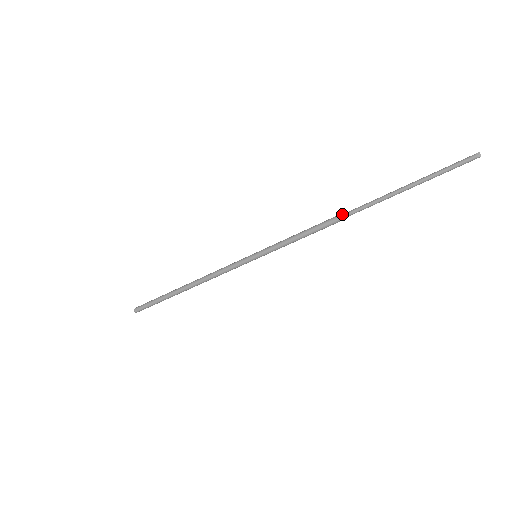
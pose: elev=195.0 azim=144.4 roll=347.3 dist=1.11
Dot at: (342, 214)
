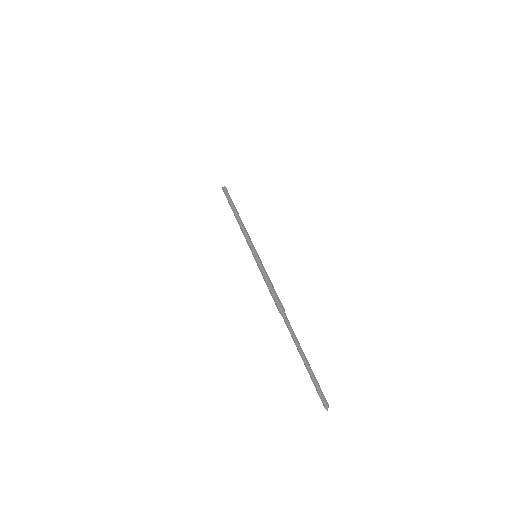
Dot at: (279, 311)
